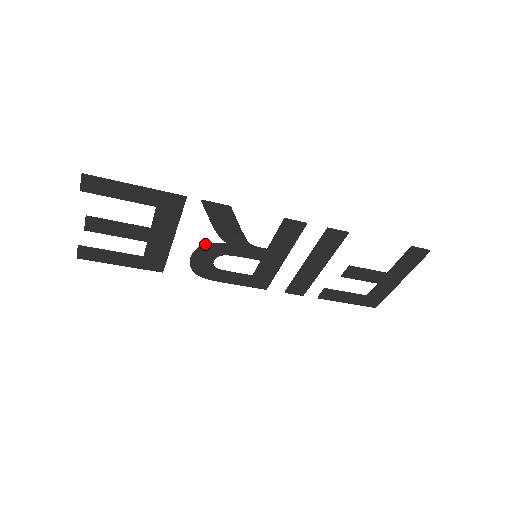
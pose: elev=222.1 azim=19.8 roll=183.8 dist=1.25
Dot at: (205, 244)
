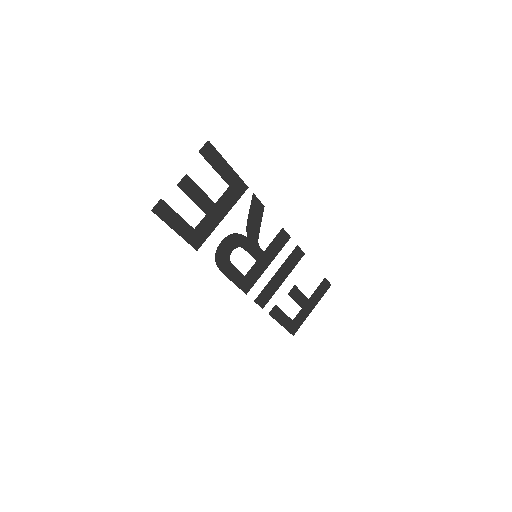
Dot at: (235, 233)
